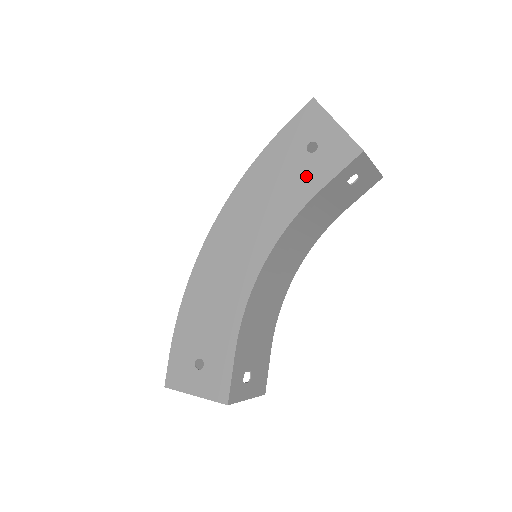
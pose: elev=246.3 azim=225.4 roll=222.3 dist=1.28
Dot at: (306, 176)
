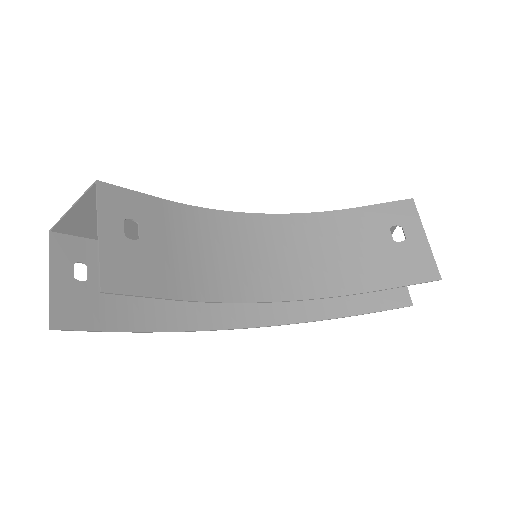
Dot at: occluded
